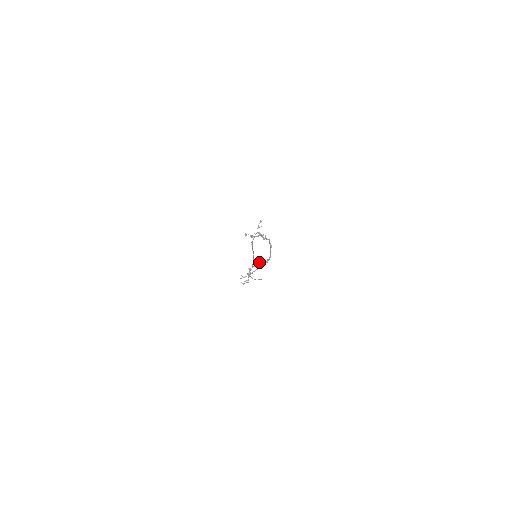
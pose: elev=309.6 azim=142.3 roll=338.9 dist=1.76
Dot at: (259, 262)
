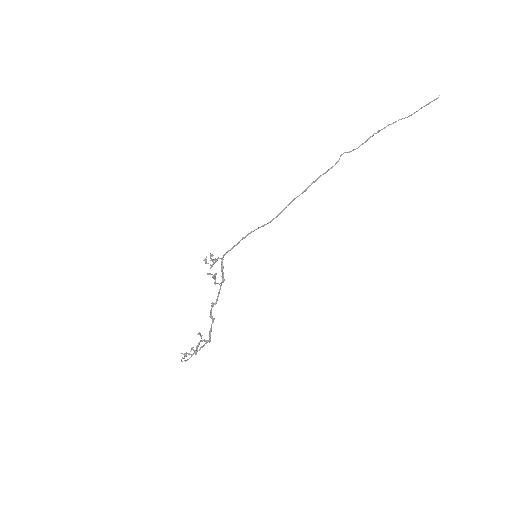
Dot at: (192, 349)
